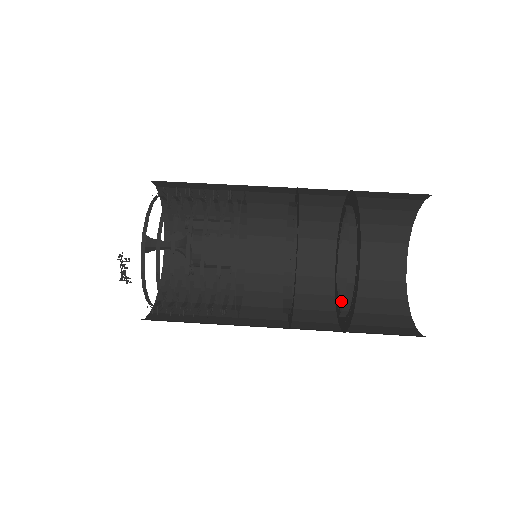
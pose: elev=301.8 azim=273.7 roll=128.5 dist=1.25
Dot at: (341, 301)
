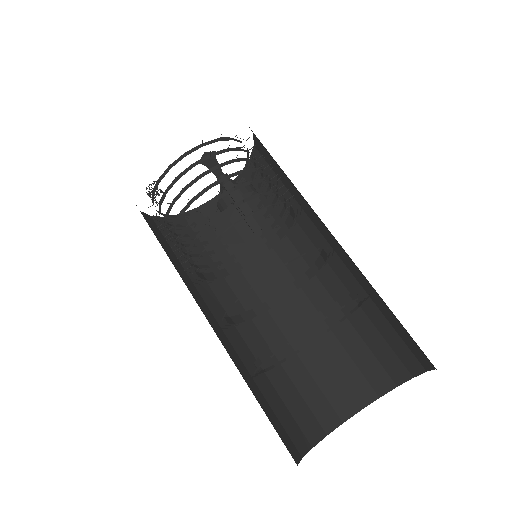
Dot at: (344, 326)
